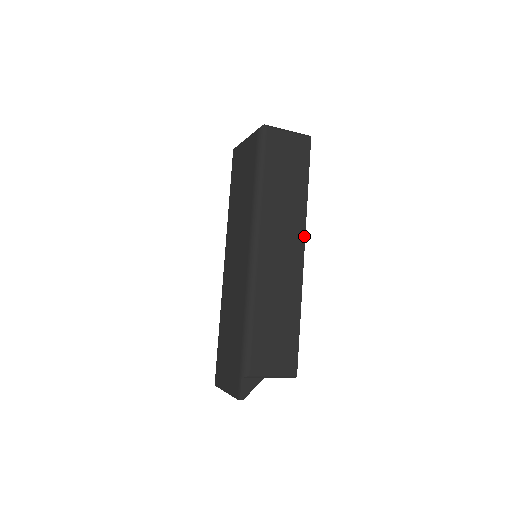
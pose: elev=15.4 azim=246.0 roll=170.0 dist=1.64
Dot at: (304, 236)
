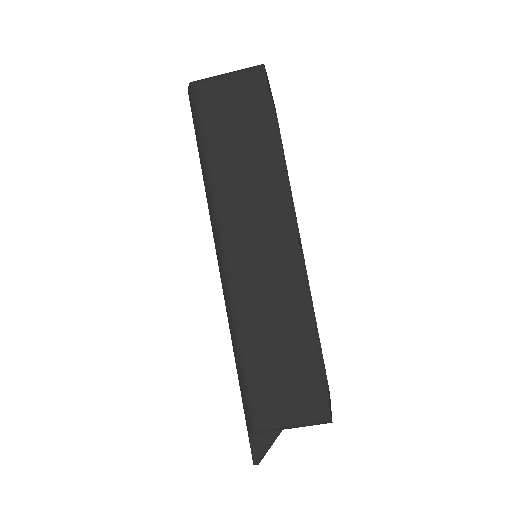
Dot at: (290, 213)
